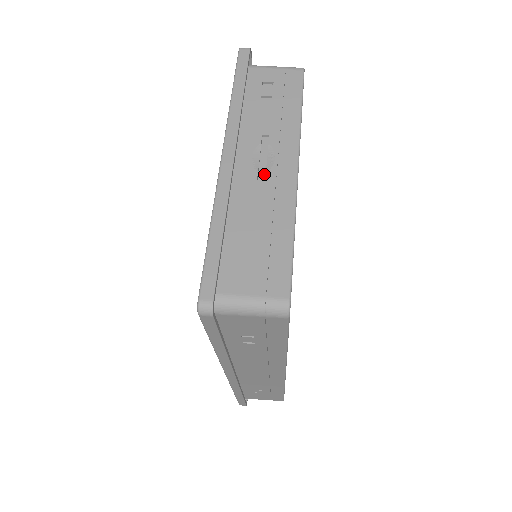
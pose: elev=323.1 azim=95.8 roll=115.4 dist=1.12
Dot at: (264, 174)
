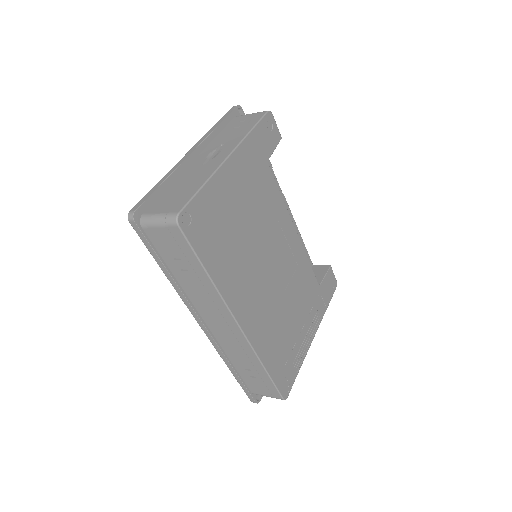
Dot at: (210, 162)
